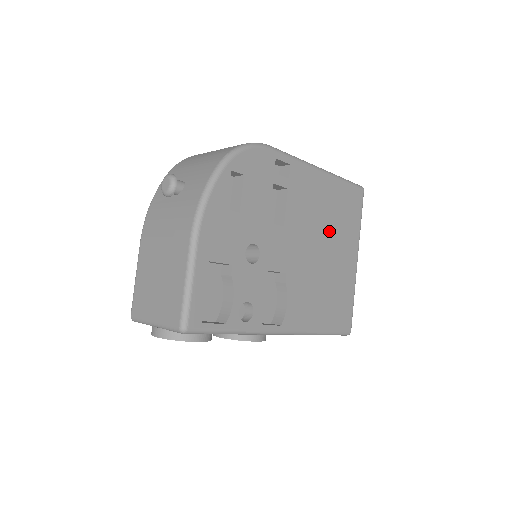
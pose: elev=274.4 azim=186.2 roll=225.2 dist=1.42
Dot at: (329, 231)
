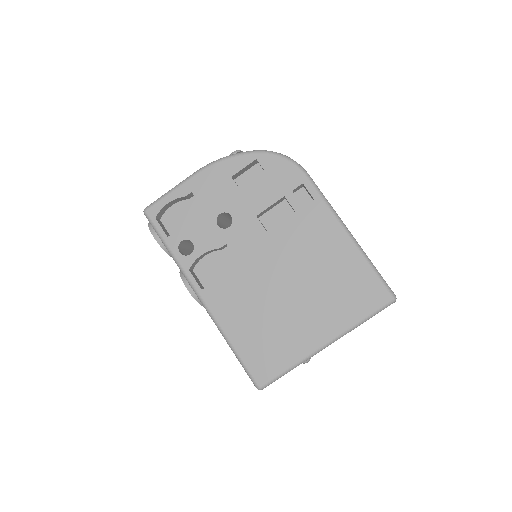
Dot at: (312, 283)
